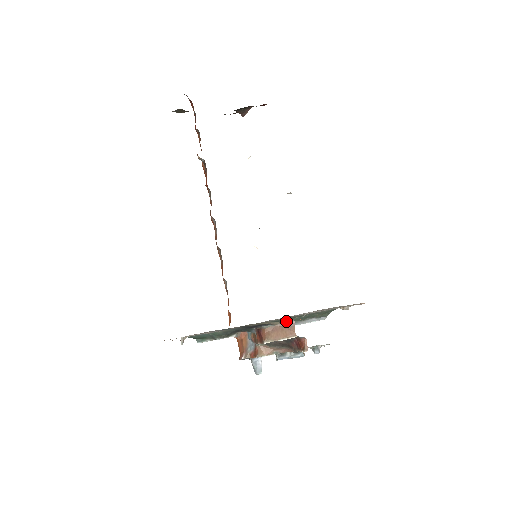
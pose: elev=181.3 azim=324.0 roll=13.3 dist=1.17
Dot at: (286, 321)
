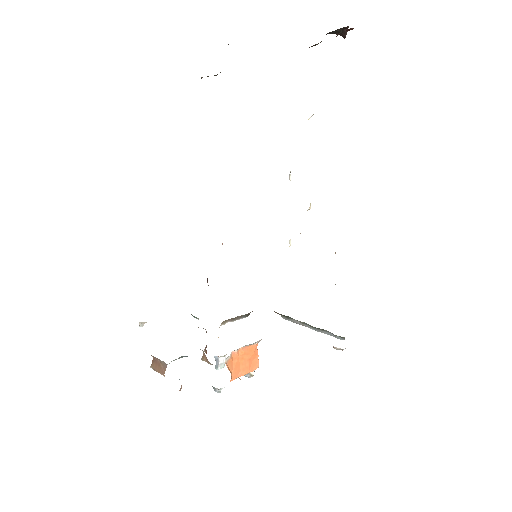
Dot at: occluded
